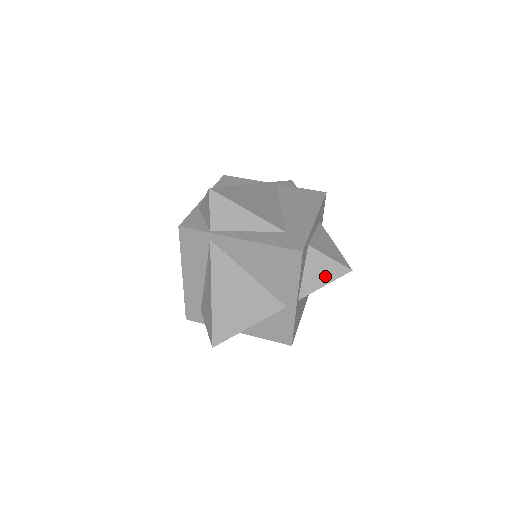
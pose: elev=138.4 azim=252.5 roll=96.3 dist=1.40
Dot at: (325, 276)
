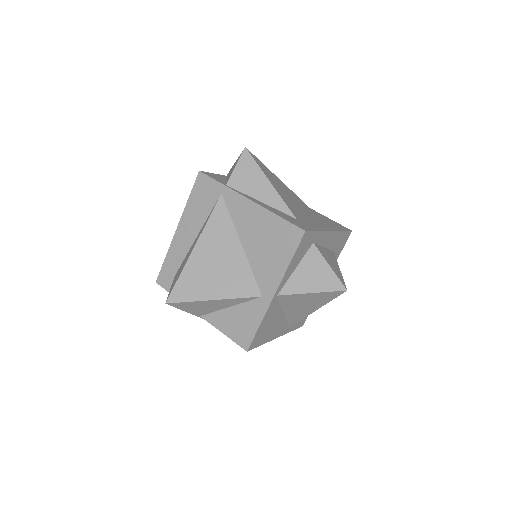
Dot at: (316, 283)
